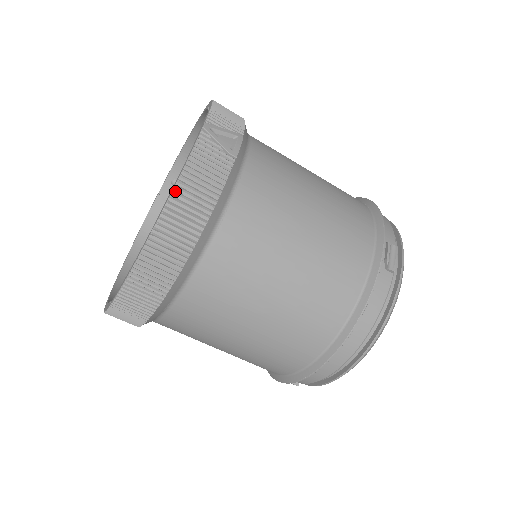
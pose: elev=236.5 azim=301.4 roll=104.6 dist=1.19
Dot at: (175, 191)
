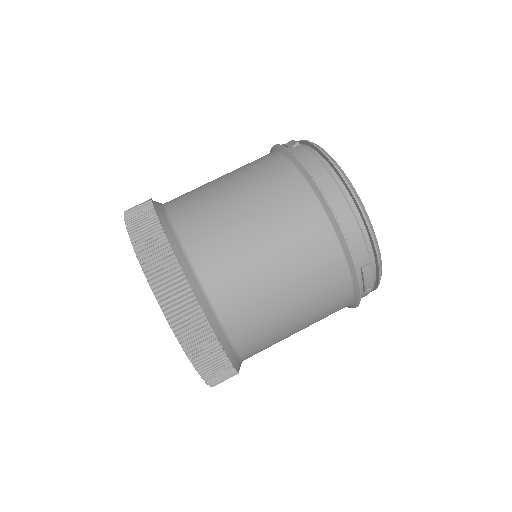
Dot at: (129, 232)
